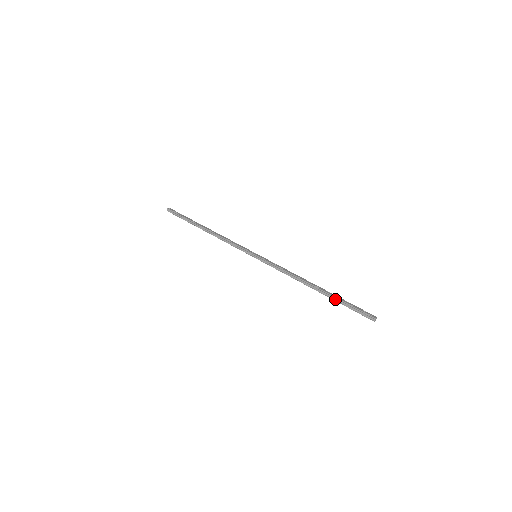
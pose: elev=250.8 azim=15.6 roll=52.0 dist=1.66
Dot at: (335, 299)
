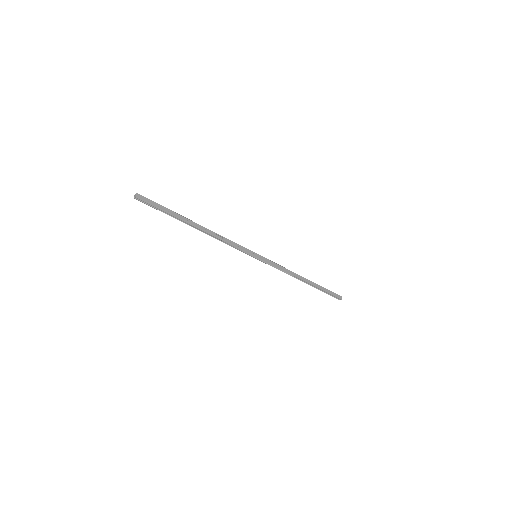
Dot at: (318, 289)
